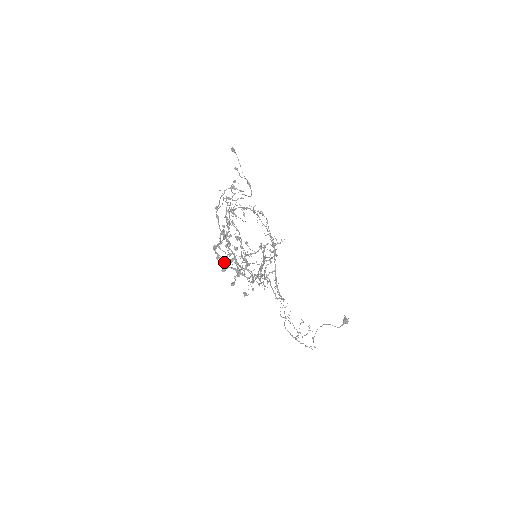
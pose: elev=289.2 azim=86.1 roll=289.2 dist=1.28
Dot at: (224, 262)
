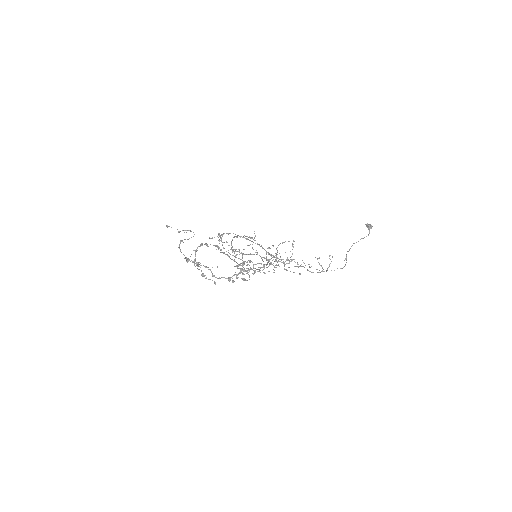
Dot at: (227, 278)
